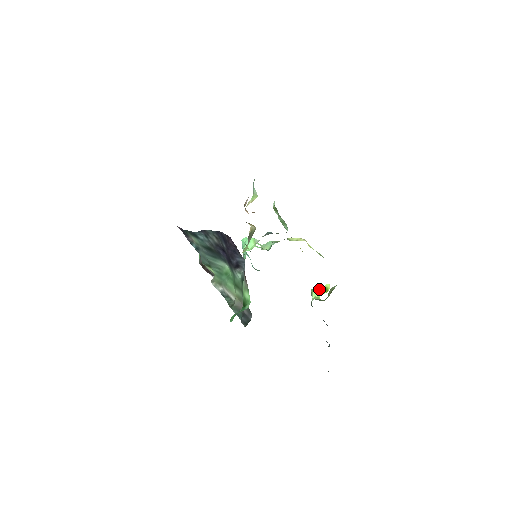
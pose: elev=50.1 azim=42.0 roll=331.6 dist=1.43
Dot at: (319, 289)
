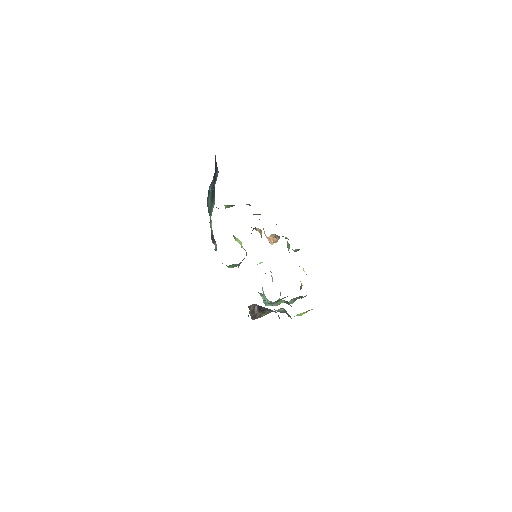
Dot at: (303, 312)
